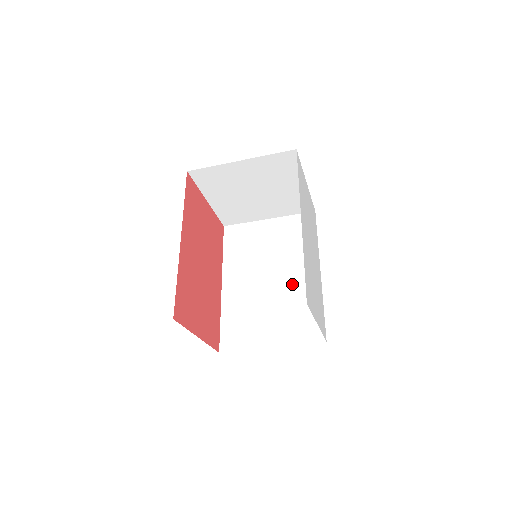
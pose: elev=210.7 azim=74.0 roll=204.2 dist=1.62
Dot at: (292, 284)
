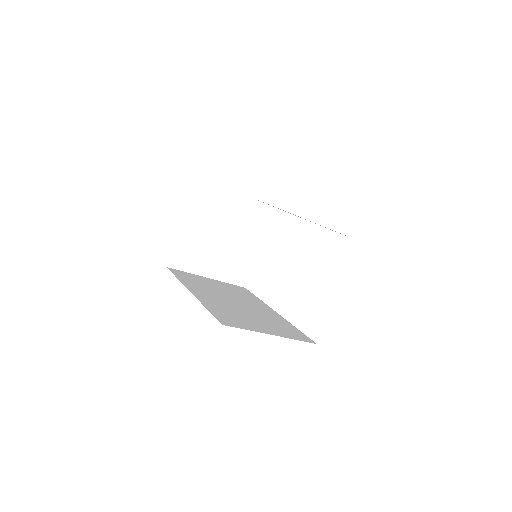
Dot at: (259, 311)
